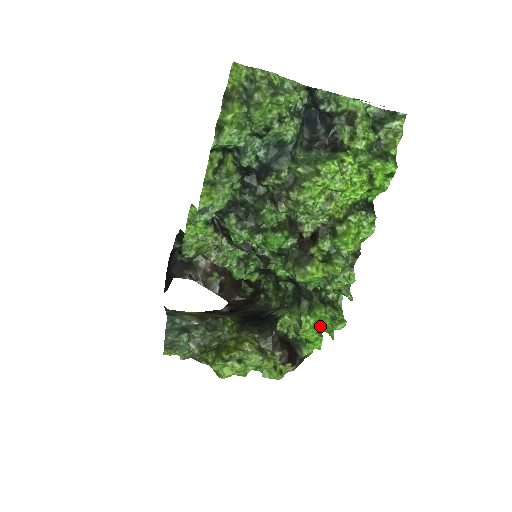
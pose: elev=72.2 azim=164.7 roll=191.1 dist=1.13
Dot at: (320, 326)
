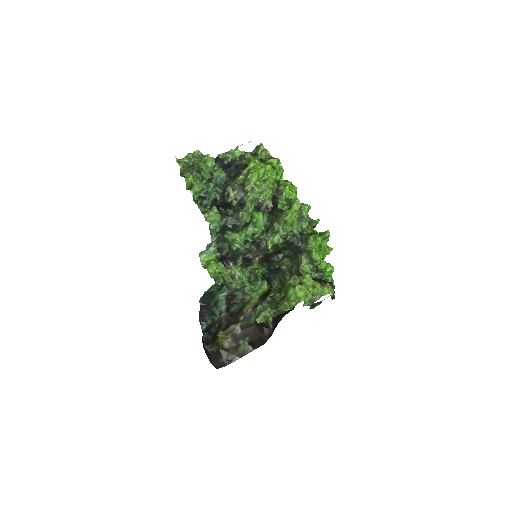
Dot at: (319, 241)
